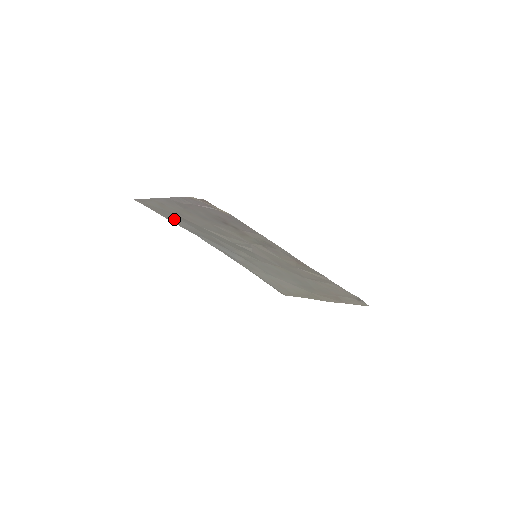
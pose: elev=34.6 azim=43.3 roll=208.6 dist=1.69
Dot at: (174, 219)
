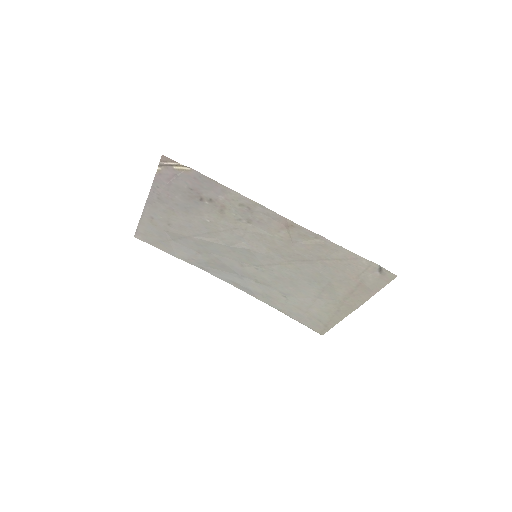
Dot at: (173, 247)
